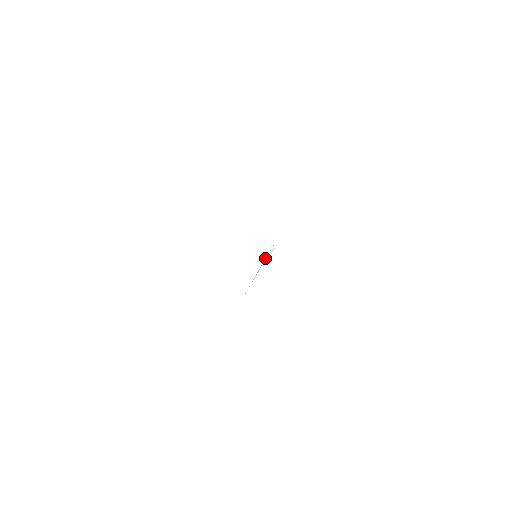
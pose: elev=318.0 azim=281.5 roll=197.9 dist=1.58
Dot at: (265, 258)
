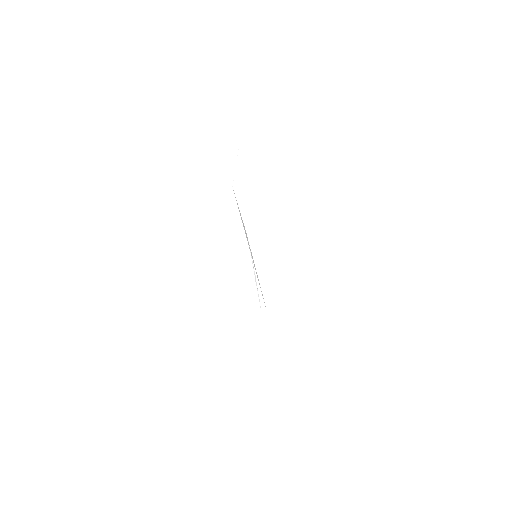
Dot at: occluded
